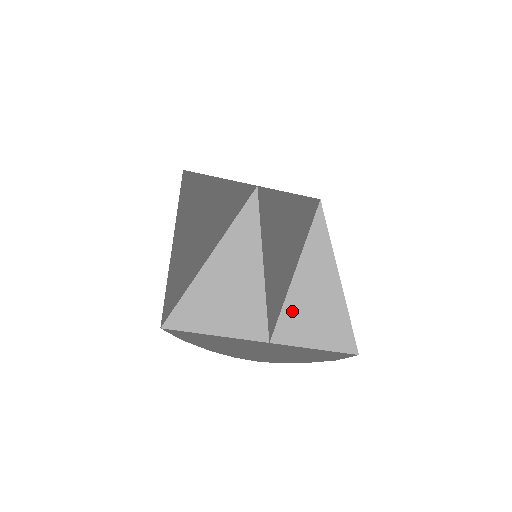
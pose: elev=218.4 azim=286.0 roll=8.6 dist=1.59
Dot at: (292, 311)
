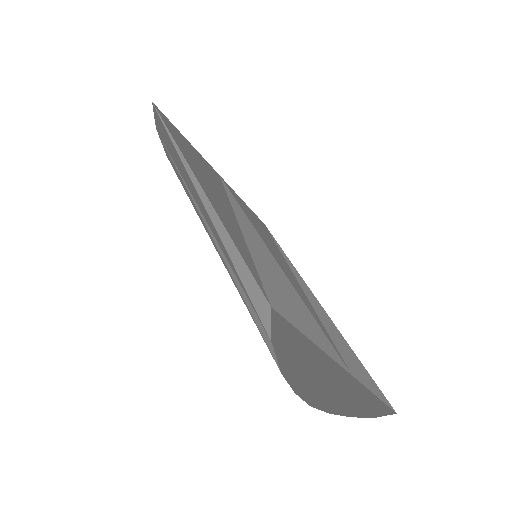
Dot at: (335, 340)
